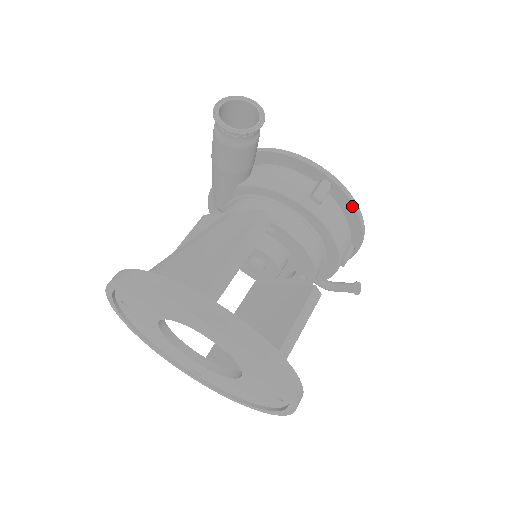
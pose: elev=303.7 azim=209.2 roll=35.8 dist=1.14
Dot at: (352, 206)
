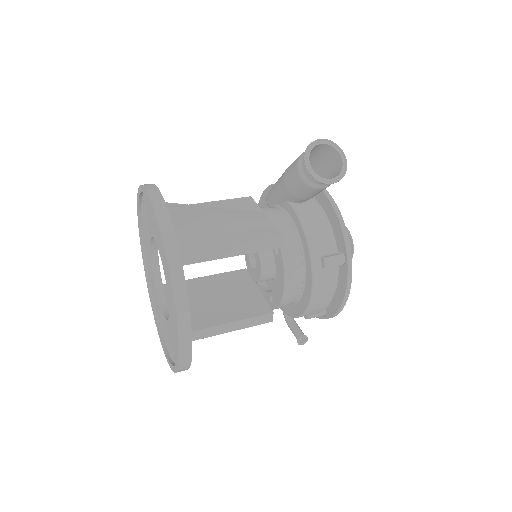
Dot at: (345, 289)
